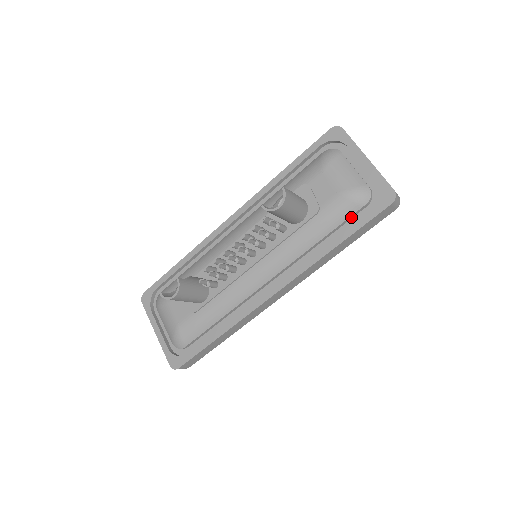
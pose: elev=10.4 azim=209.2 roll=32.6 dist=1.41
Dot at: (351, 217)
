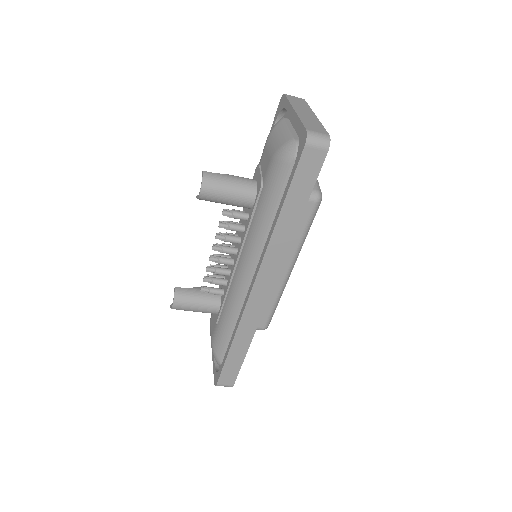
Dot at: occluded
